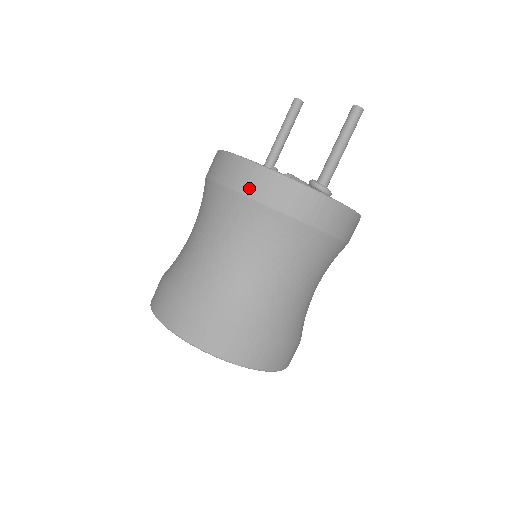
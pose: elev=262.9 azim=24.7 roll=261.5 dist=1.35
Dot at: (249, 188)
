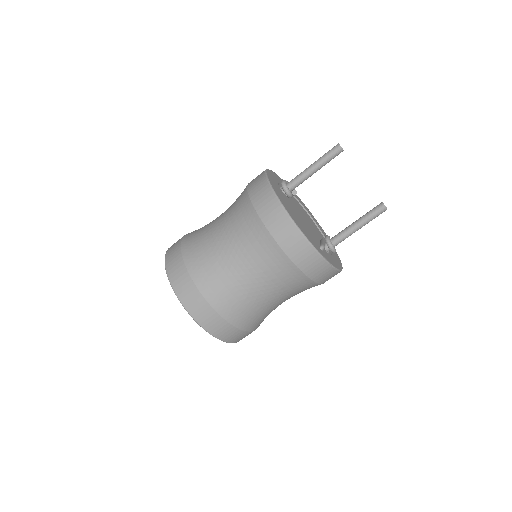
Dot at: (300, 260)
